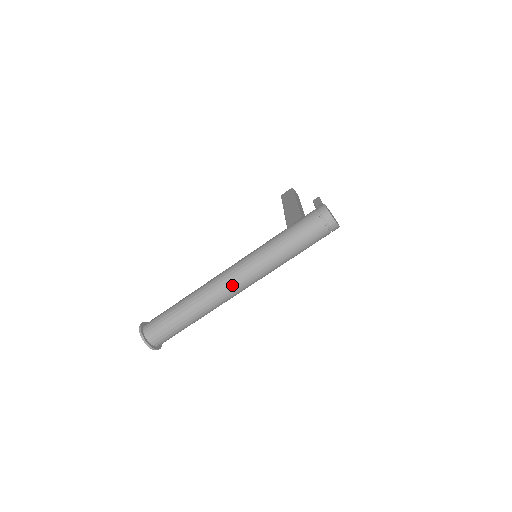
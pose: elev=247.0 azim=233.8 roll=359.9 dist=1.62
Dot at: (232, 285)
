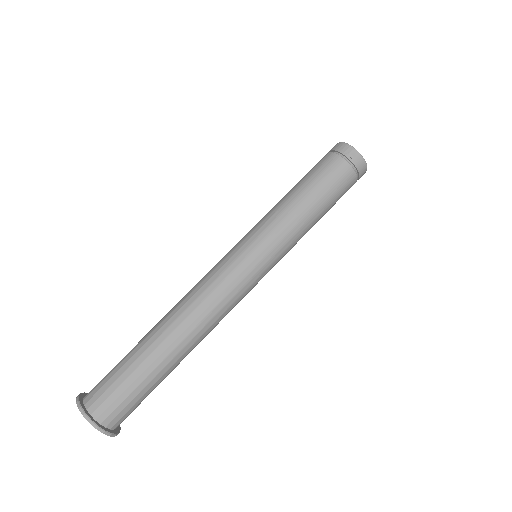
Dot at: (226, 280)
